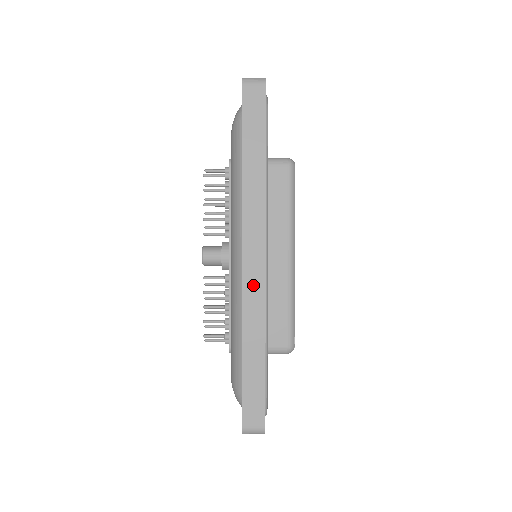
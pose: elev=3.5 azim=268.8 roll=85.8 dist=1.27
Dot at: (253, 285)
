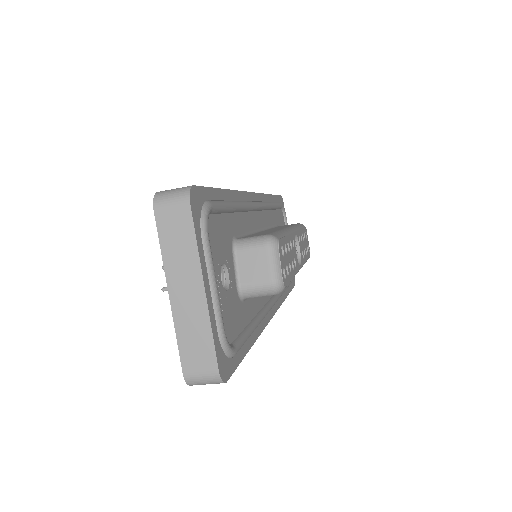
Dot at: occluded
